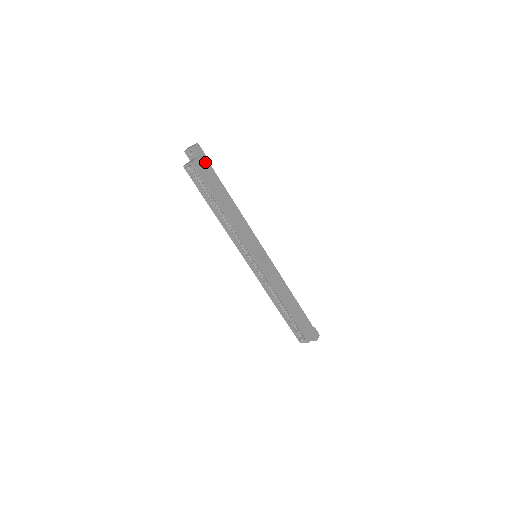
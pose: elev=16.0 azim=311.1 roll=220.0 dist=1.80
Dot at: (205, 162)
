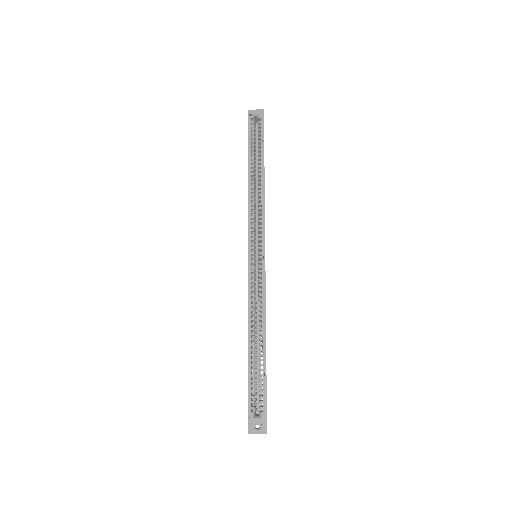
Dot at: occluded
